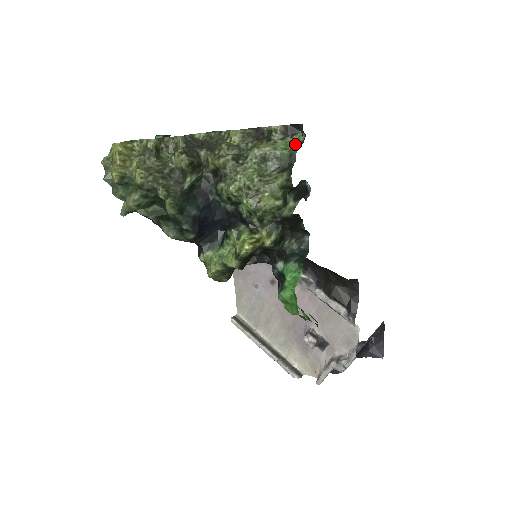
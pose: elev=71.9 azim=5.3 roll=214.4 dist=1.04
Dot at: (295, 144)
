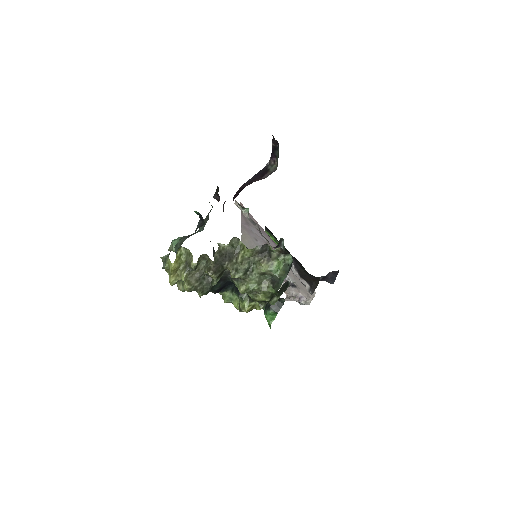
Dot at: (285, 261)
